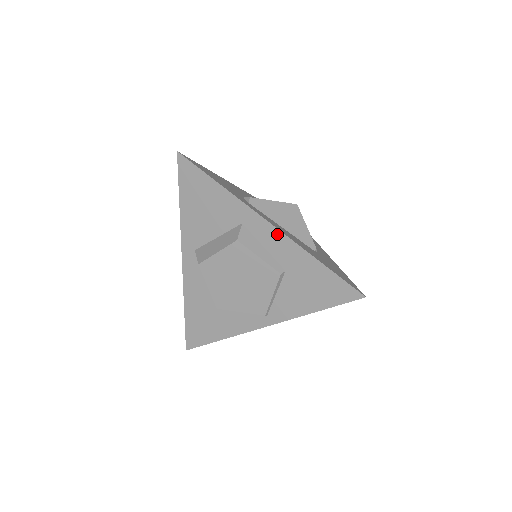
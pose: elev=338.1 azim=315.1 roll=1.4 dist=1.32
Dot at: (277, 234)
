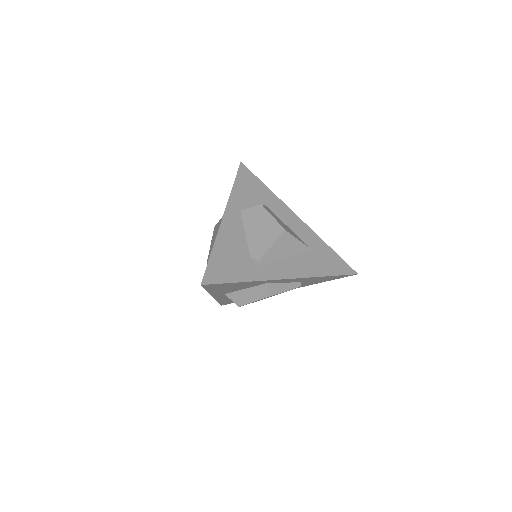
Dot at: (296, 279)
